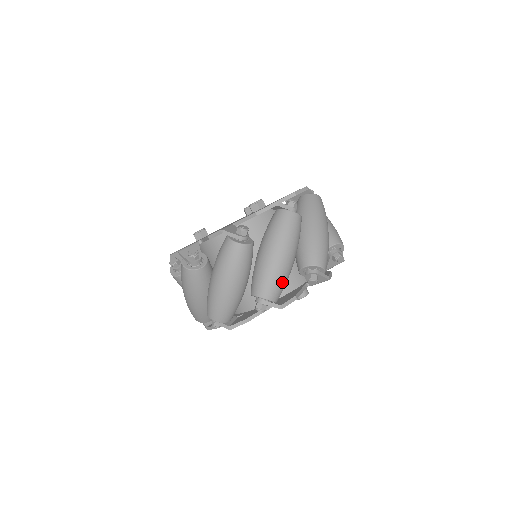
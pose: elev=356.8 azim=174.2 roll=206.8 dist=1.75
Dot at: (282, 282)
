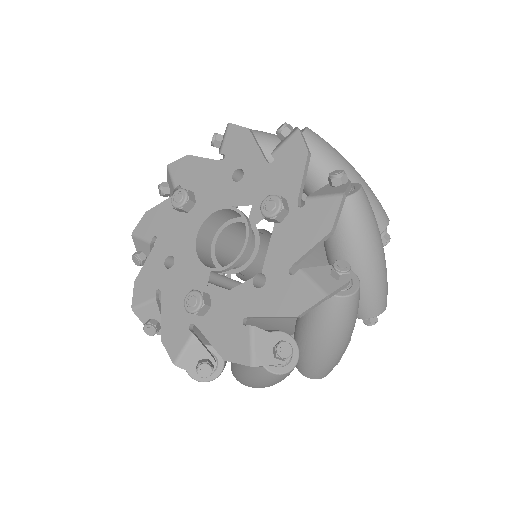
Dot at: occluded
